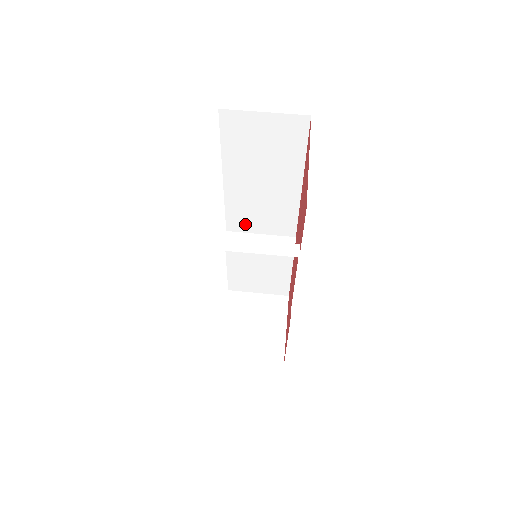
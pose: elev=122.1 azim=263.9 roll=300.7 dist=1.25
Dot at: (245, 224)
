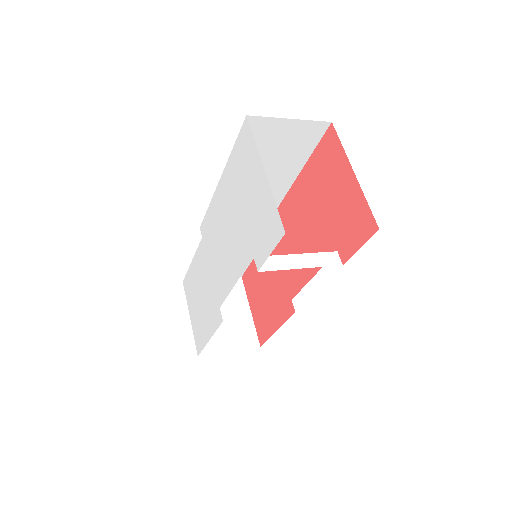
Dot at: occluded
